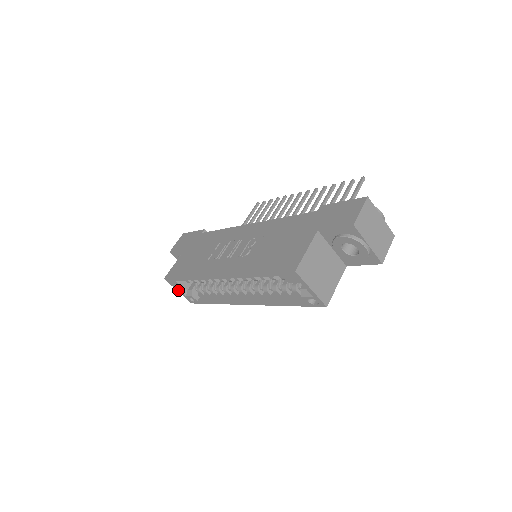
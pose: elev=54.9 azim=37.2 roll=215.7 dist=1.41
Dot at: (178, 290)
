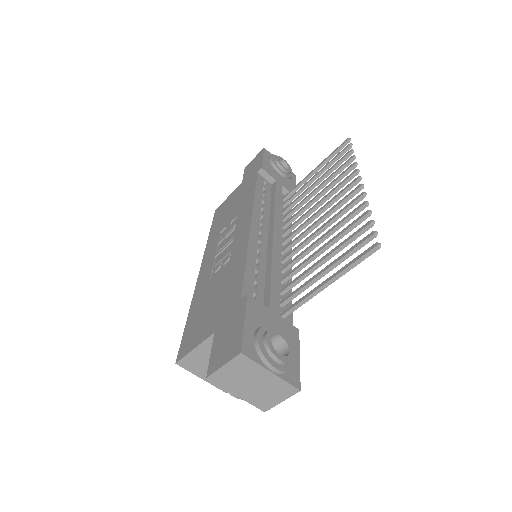
Dot at: occluded
